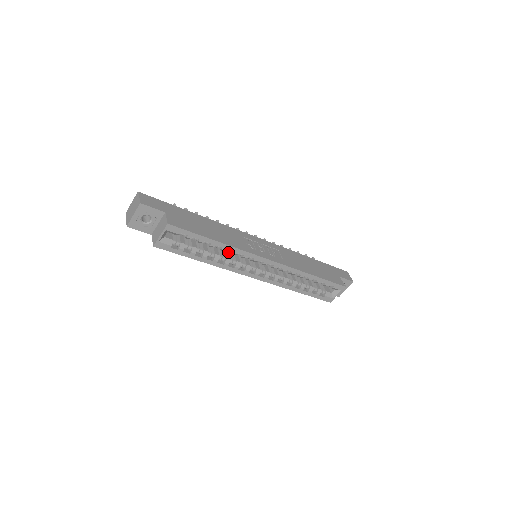
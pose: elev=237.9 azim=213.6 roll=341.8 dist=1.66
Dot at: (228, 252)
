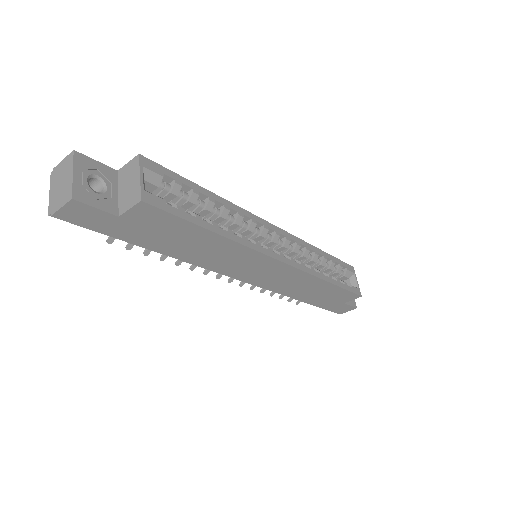
Dot at: occluded
